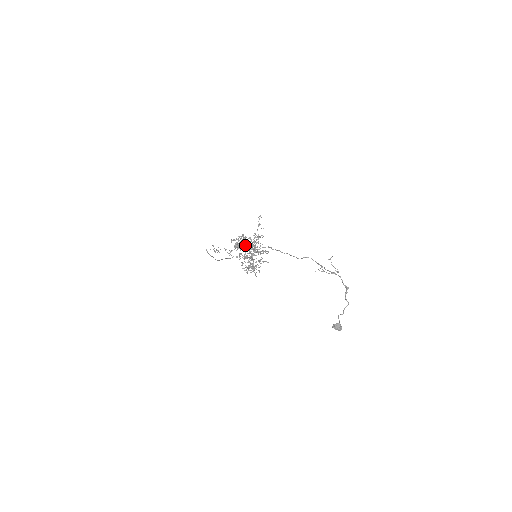
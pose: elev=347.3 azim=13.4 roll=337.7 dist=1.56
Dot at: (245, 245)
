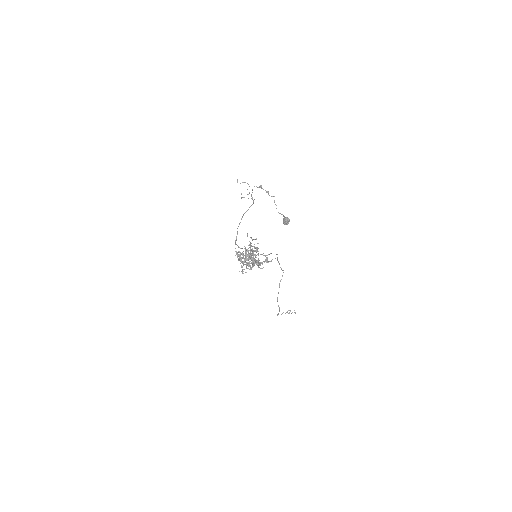
Dot at: (243, 254)
